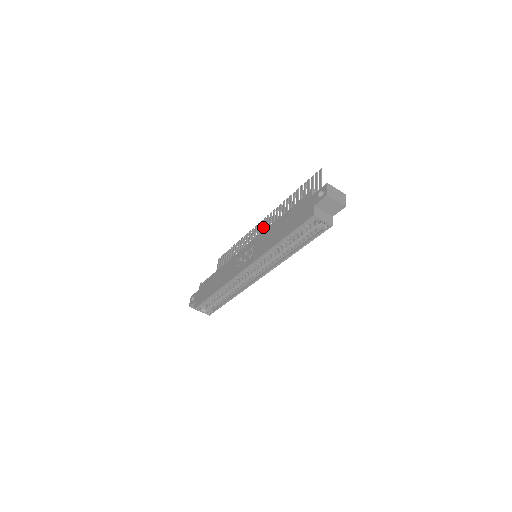
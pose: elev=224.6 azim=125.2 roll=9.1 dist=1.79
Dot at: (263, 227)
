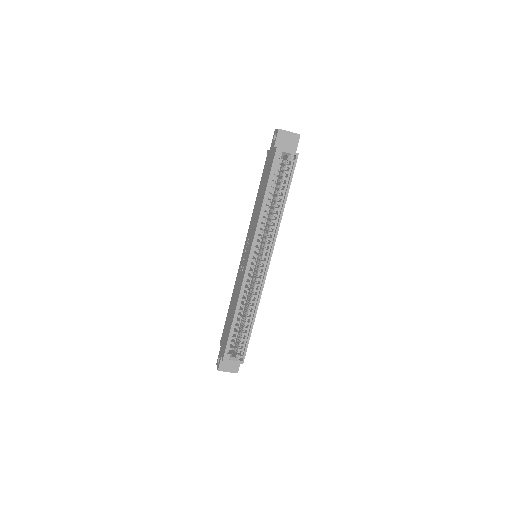
Dot at: occluded
